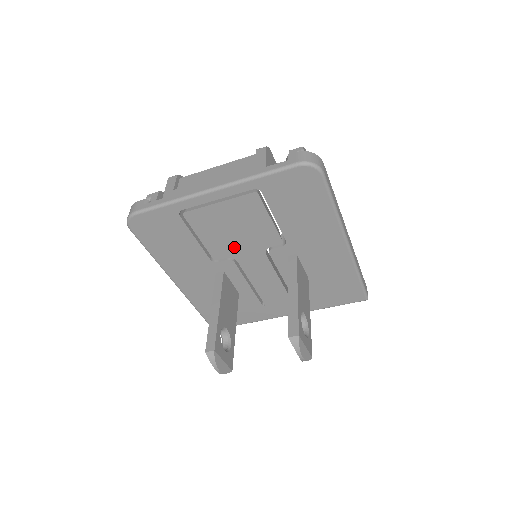
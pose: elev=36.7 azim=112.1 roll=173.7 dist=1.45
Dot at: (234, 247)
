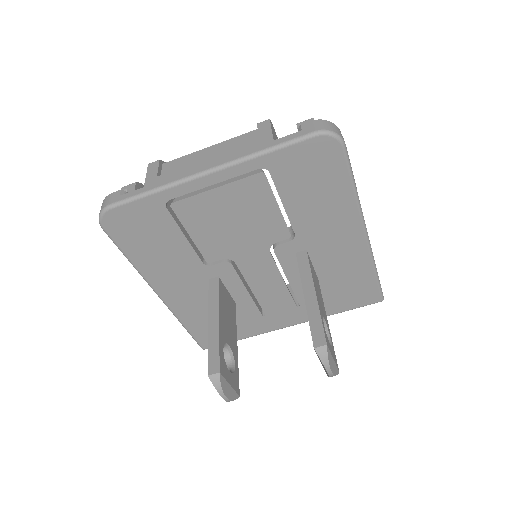
Dot at: (232, 245)
